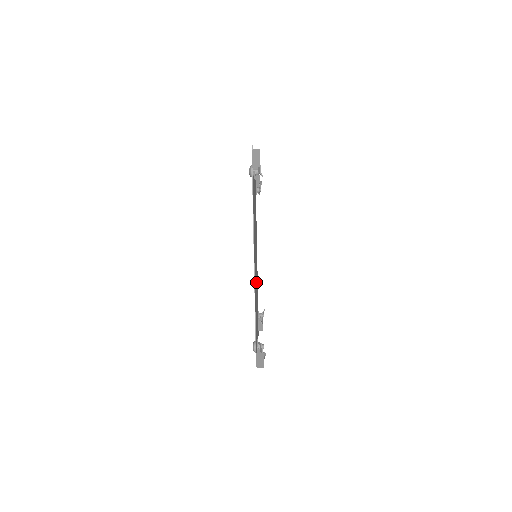
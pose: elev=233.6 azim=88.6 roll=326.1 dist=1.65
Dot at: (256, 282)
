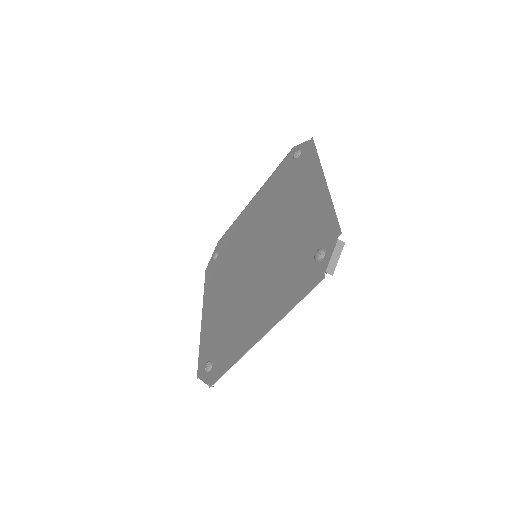
Dot at: (240, 280)
